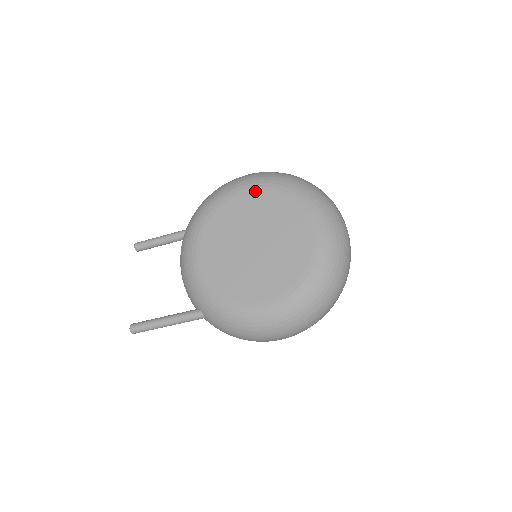
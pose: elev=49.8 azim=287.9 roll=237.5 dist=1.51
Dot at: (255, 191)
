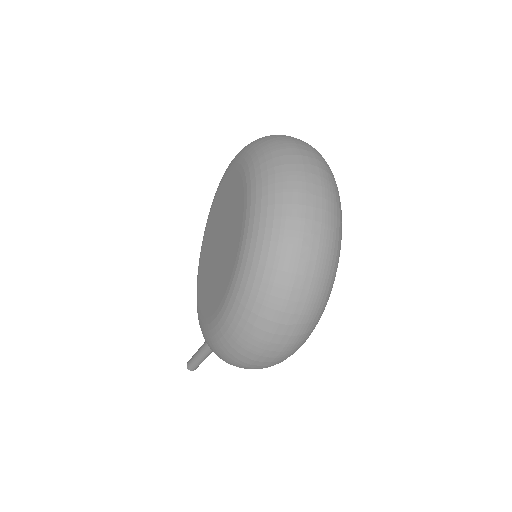
Dot at: (224, 178)
